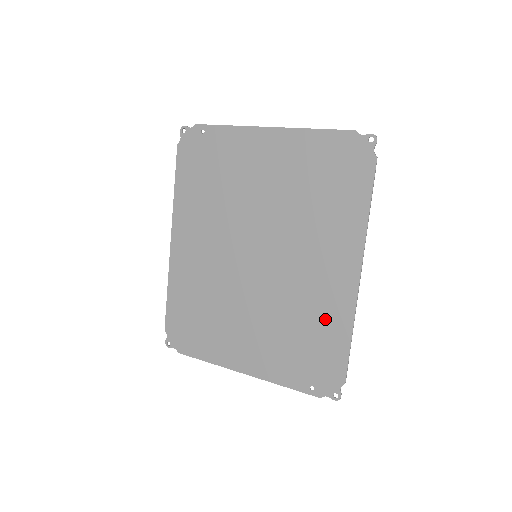
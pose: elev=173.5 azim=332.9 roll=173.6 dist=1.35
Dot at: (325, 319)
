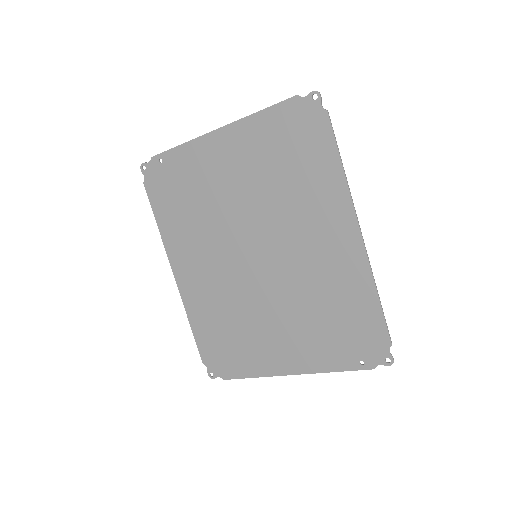
Dot at: (345, 289)
